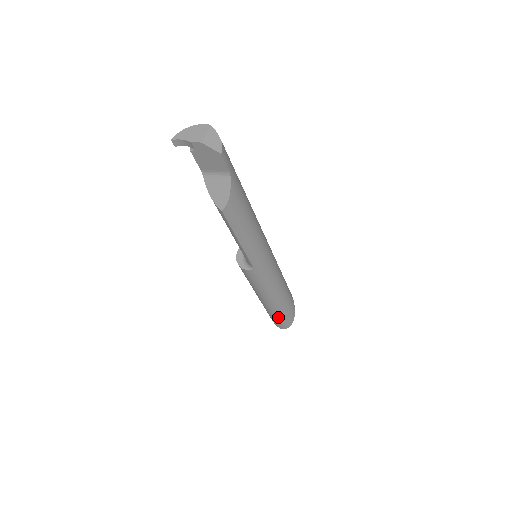
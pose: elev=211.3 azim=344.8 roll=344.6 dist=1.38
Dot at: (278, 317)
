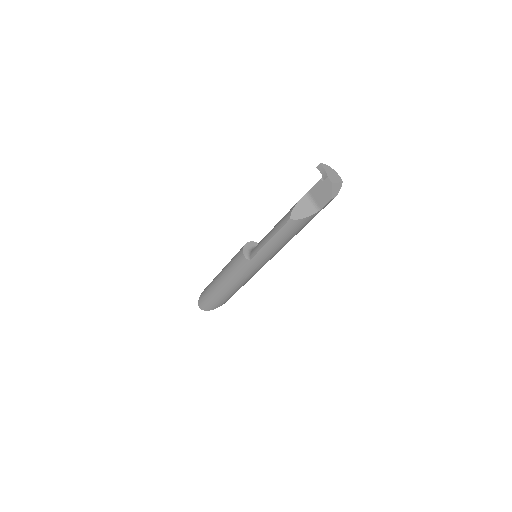
Dot at: (210, 298)
